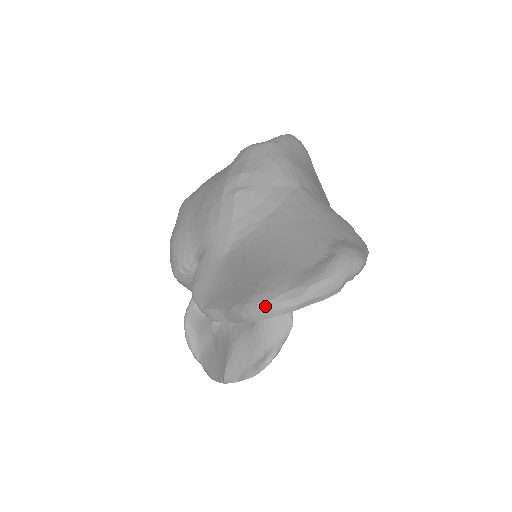
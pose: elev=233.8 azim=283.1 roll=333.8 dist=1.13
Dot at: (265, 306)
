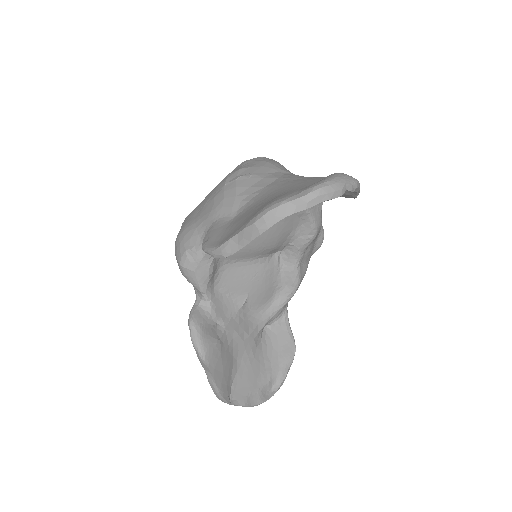
Dot at: (277, 206)
